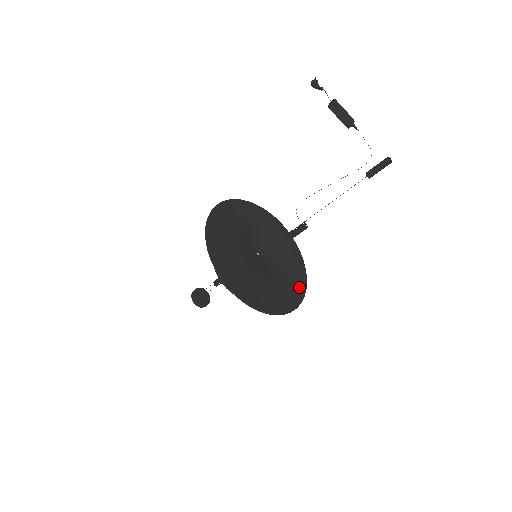
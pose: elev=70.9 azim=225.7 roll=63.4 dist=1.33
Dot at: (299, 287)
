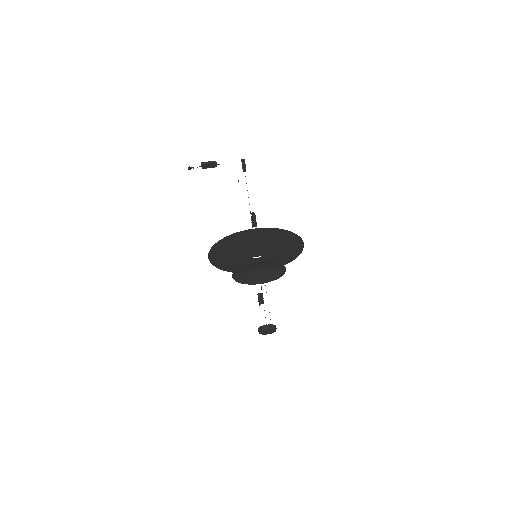
Dot at: (297, 249)
